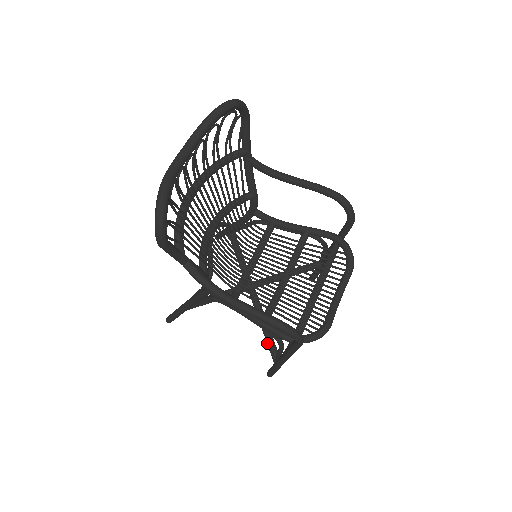
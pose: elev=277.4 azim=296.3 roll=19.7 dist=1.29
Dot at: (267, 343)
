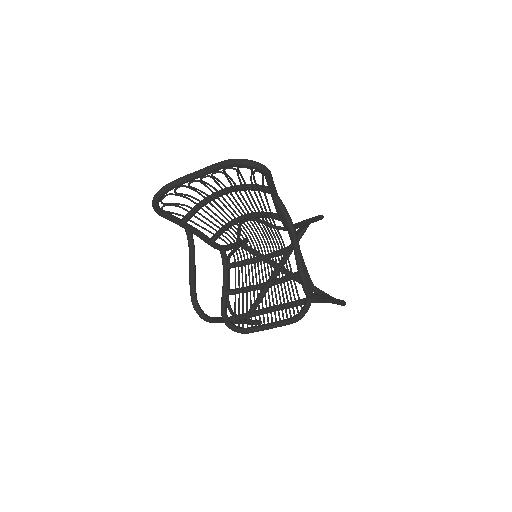
Dot at: (252, 306)
